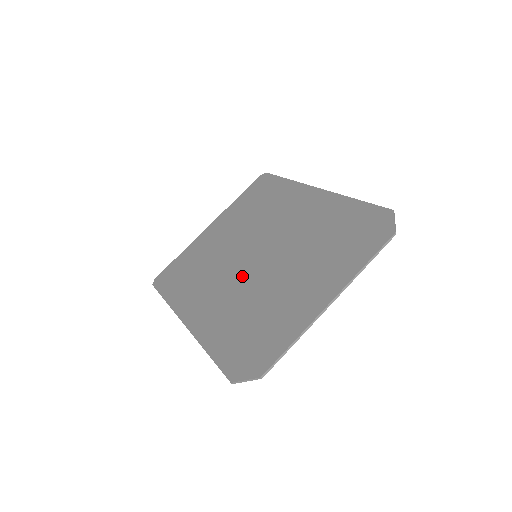
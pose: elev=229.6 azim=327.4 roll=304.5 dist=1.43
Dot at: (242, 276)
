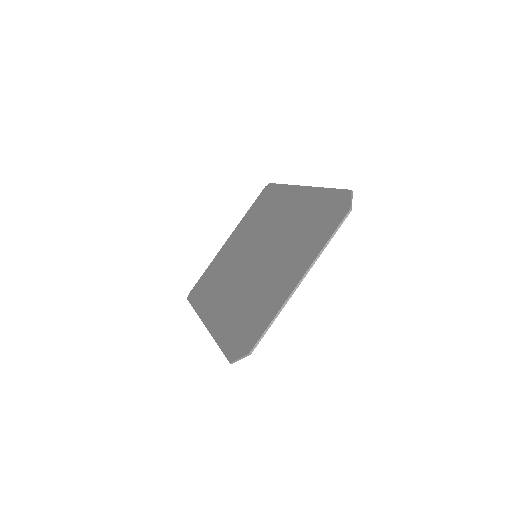
Dot at: (245, 275)
